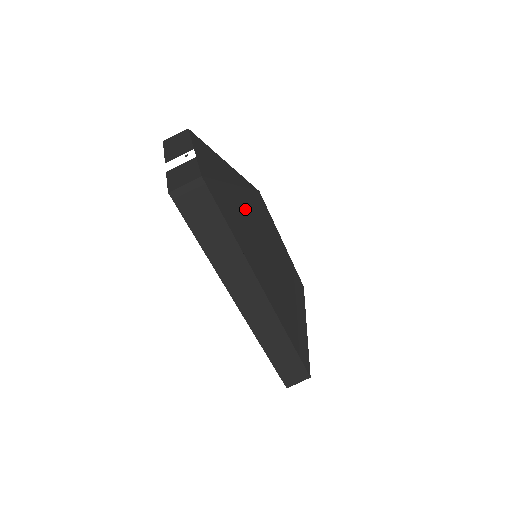
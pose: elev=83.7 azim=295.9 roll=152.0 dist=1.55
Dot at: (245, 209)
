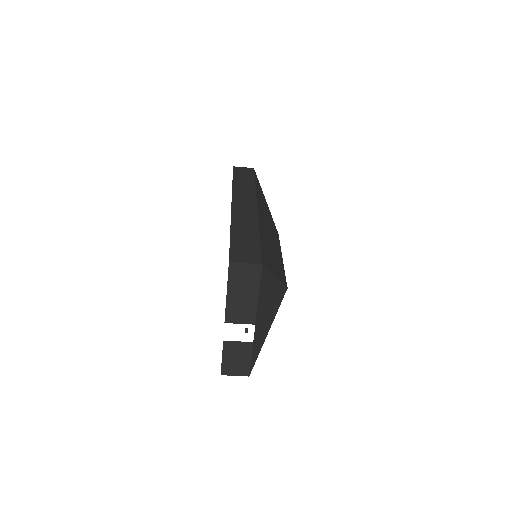
Dot at: occluded
